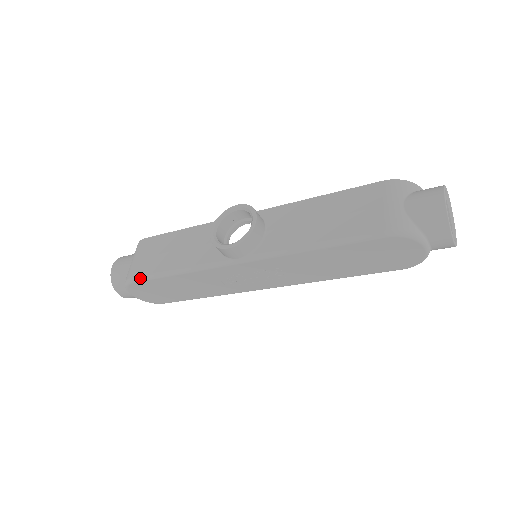
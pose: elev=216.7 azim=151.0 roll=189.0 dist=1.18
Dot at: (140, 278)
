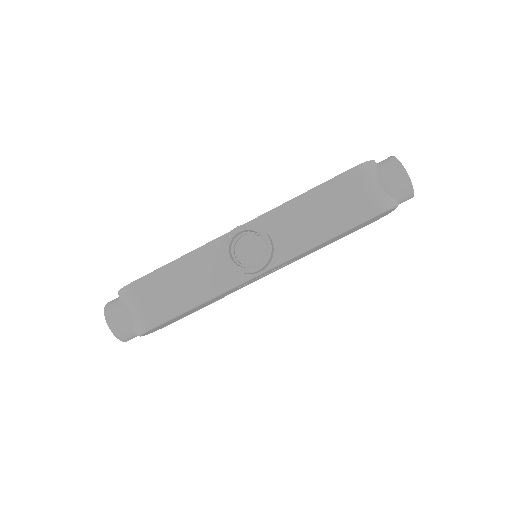
Dot at: (160, 323)
